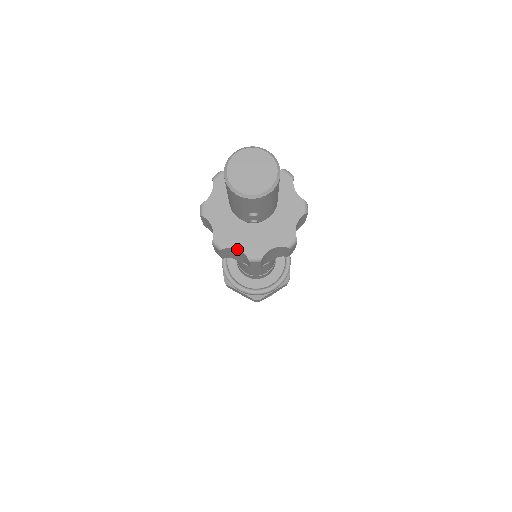
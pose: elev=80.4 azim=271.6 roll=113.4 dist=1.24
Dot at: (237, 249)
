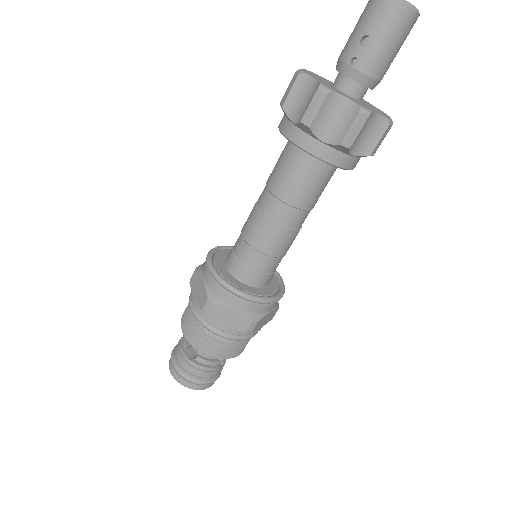
Dot at: (315, 79)
